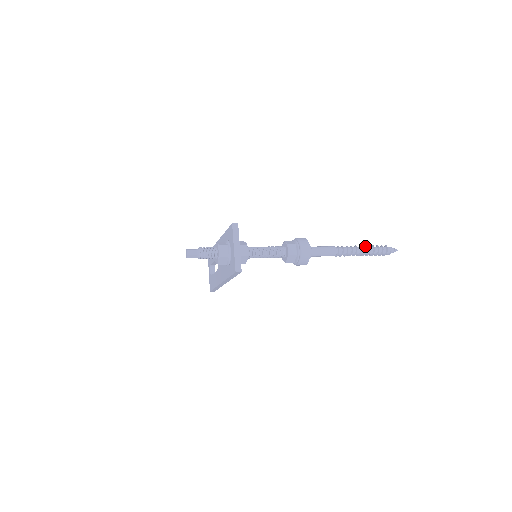
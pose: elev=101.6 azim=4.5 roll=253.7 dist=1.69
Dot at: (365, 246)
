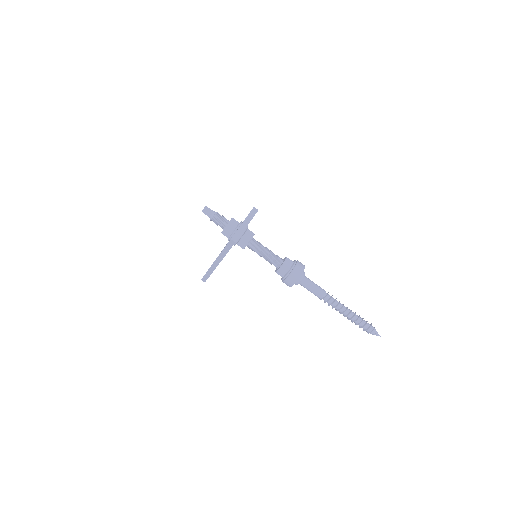
Dot at: occluded
